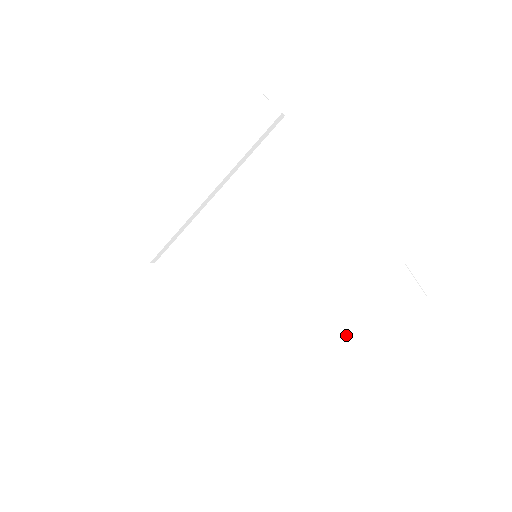
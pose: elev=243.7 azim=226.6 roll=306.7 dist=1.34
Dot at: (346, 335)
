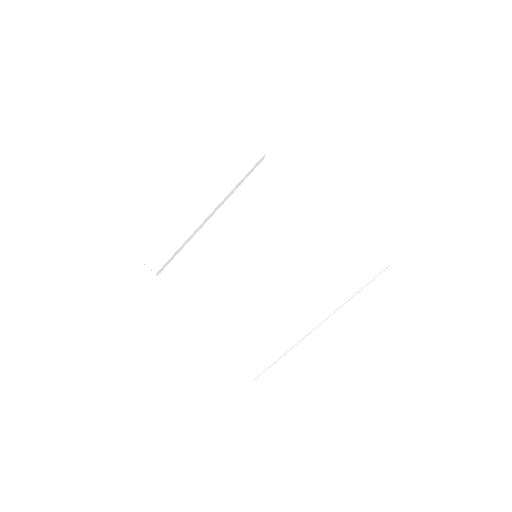
Dot at: (340, 302)
